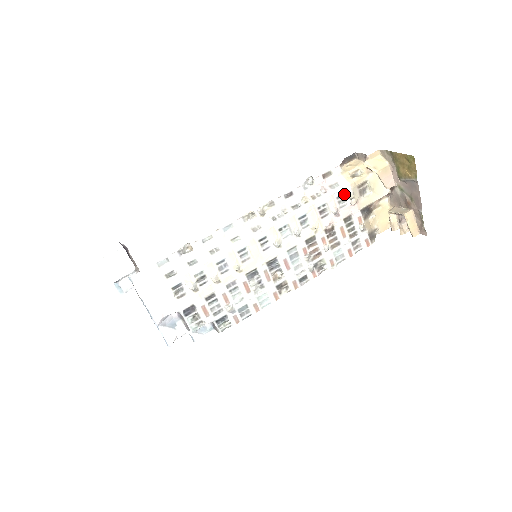
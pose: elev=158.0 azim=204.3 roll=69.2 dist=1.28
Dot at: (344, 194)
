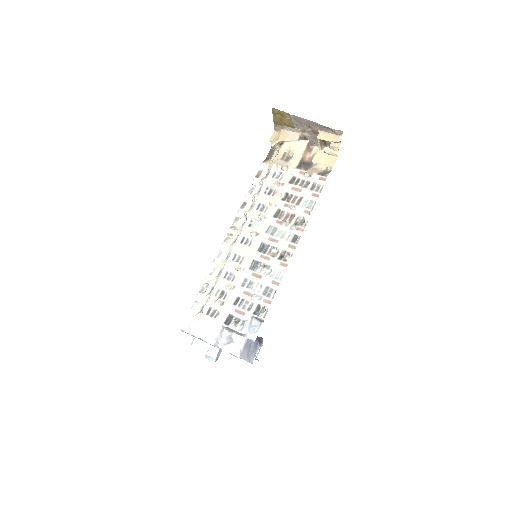
Dot at: (275, 171)
